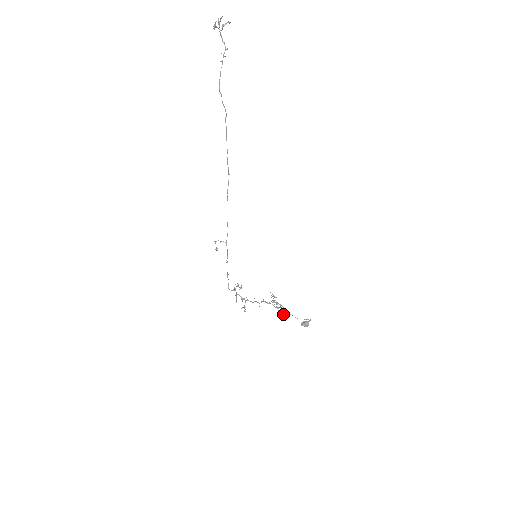
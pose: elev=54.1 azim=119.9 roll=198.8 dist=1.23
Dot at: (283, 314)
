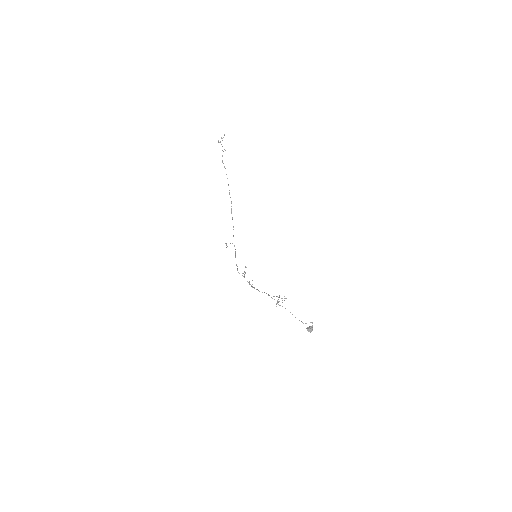
Dot at: (284, 296)
